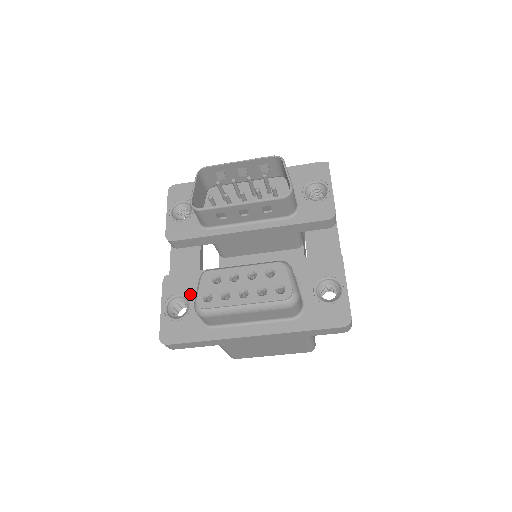
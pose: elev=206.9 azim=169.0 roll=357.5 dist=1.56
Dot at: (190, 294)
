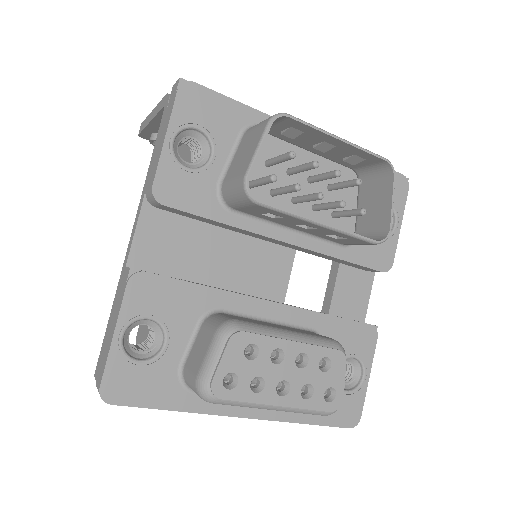
Dot at: (172, 323)
